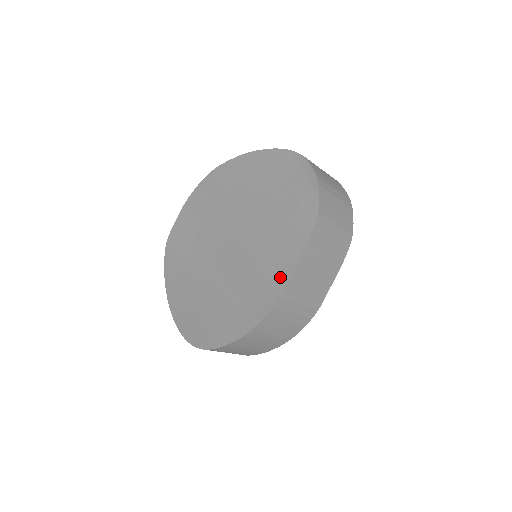
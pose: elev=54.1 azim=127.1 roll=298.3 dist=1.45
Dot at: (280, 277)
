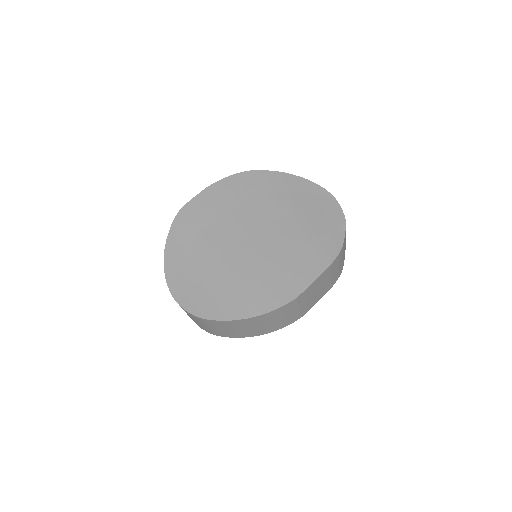
Dot at: (301, 282)
